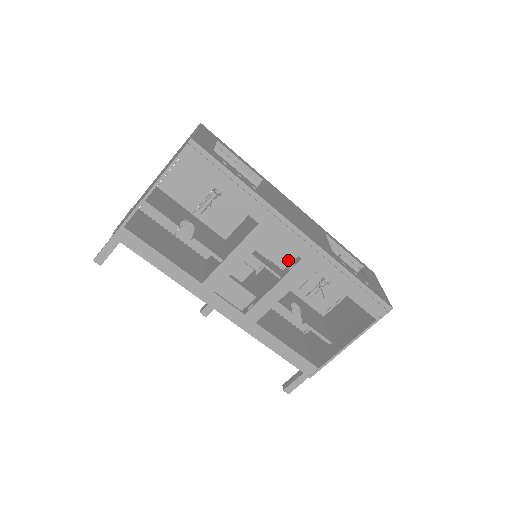
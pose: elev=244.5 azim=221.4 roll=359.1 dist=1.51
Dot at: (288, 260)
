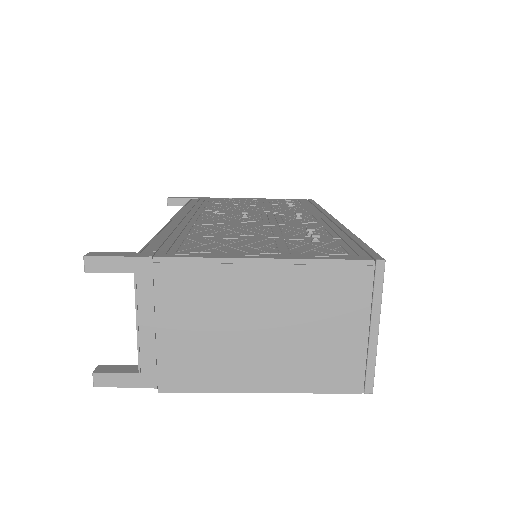
Dot at: occluded
